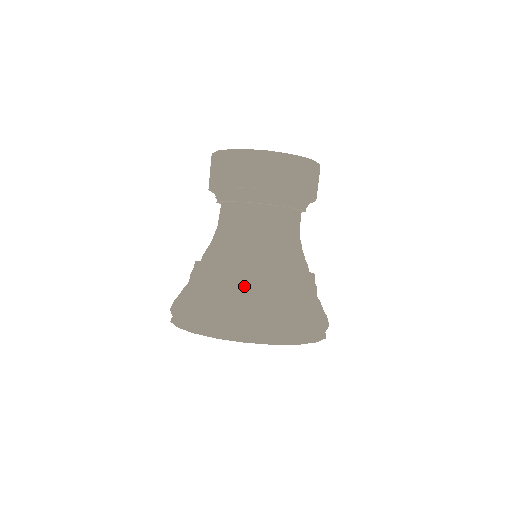
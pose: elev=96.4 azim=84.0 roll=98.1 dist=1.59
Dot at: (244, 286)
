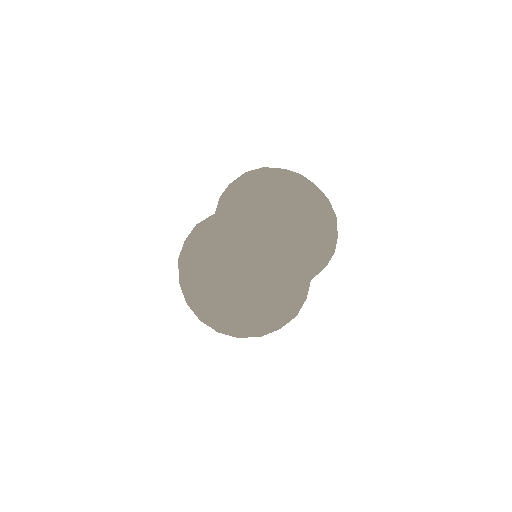
Dot at: (222, 311)
